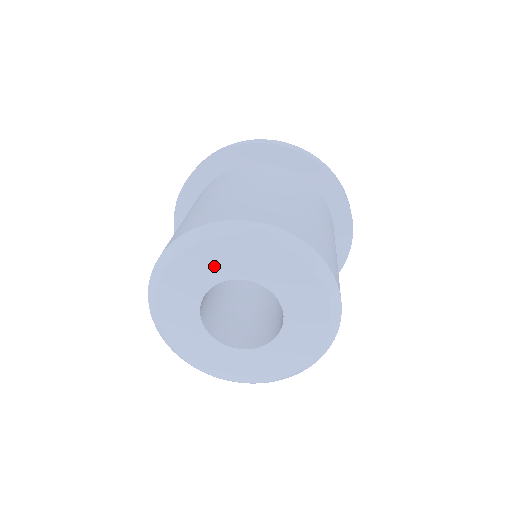
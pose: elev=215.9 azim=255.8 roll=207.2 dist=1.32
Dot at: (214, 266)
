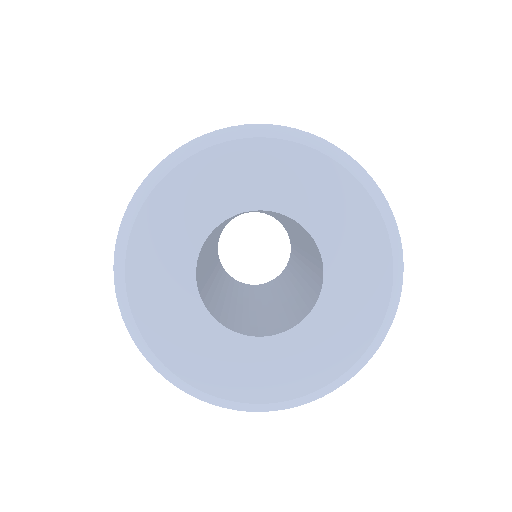
Dot at: (178, 231)
